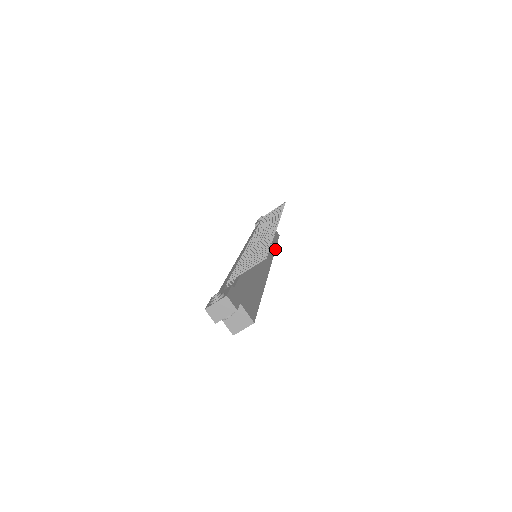
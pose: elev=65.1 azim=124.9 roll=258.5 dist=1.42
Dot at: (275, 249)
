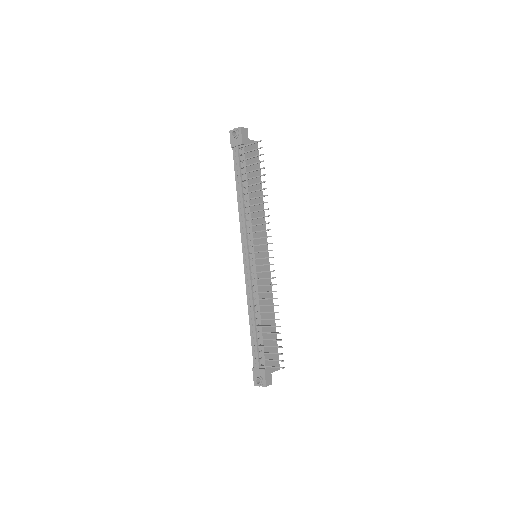
Dot at: occluded
